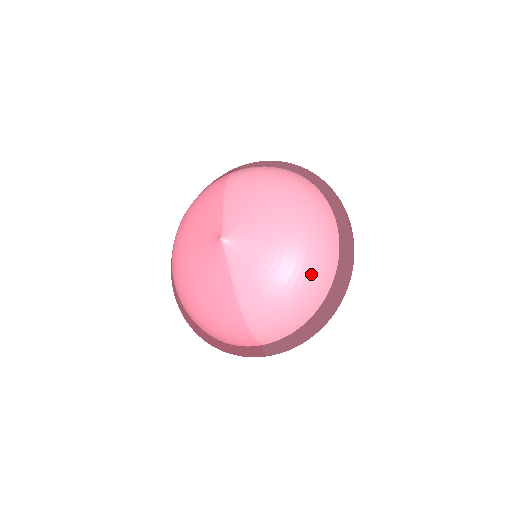
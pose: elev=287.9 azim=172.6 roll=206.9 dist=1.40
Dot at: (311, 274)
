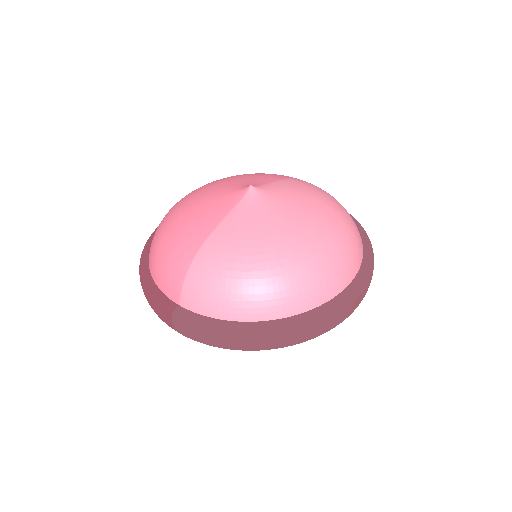
Dot at: (290, 280)
